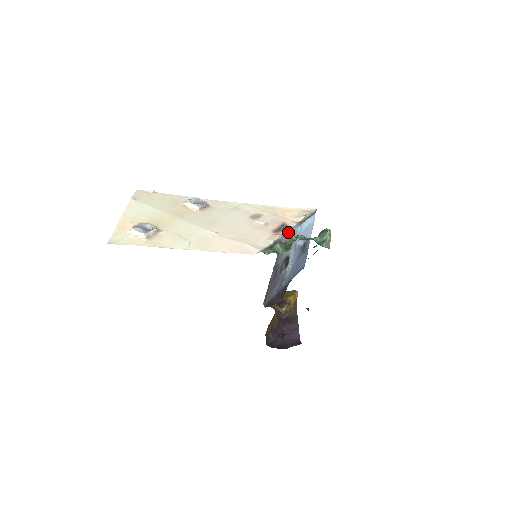
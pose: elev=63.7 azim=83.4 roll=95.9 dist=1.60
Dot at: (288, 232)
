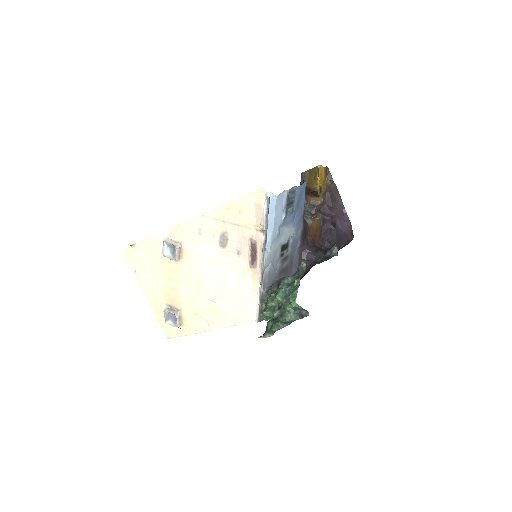
Dot at: (263, 271)
